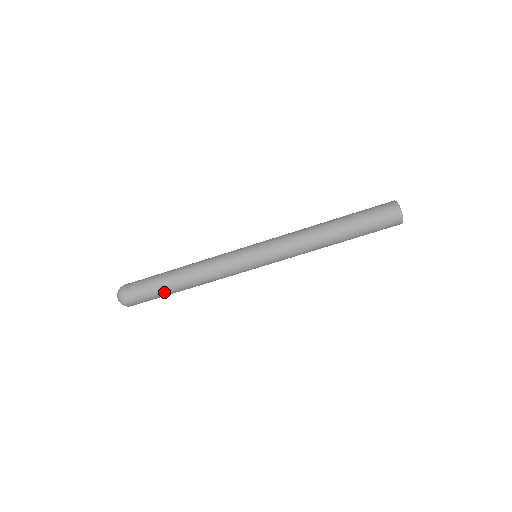
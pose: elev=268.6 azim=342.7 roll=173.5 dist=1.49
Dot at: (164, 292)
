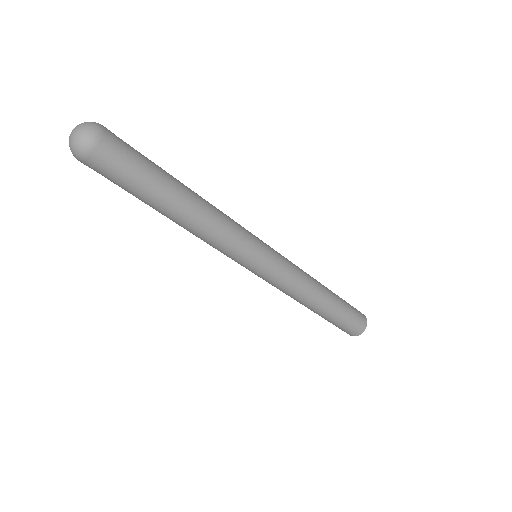
Dot at: (155, 188)
